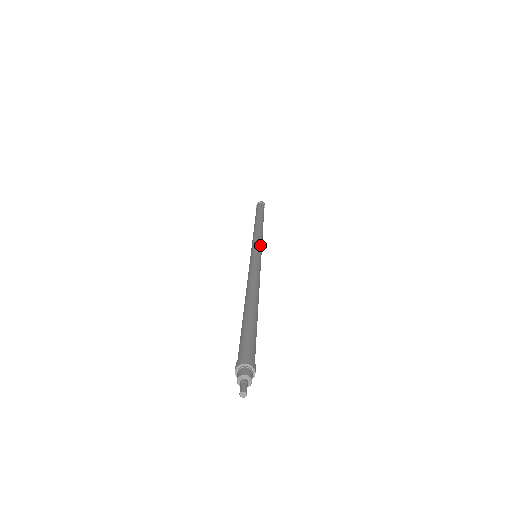
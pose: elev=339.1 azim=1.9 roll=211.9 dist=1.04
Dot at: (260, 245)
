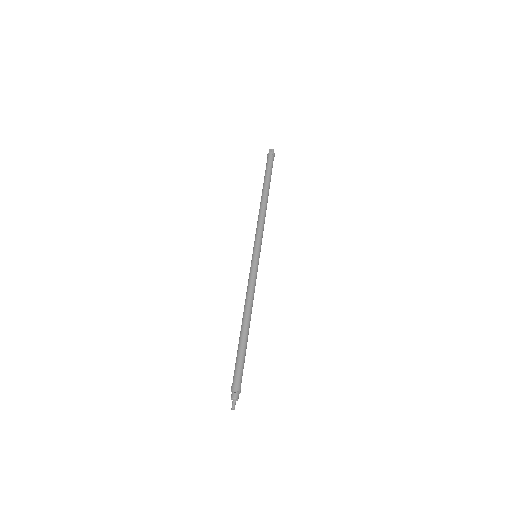
Dot at: (261, 243)
